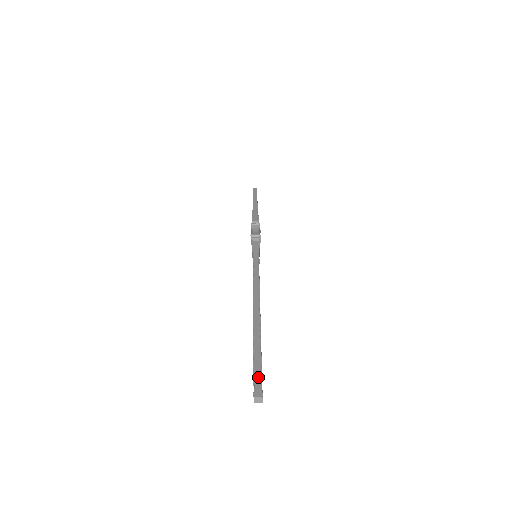
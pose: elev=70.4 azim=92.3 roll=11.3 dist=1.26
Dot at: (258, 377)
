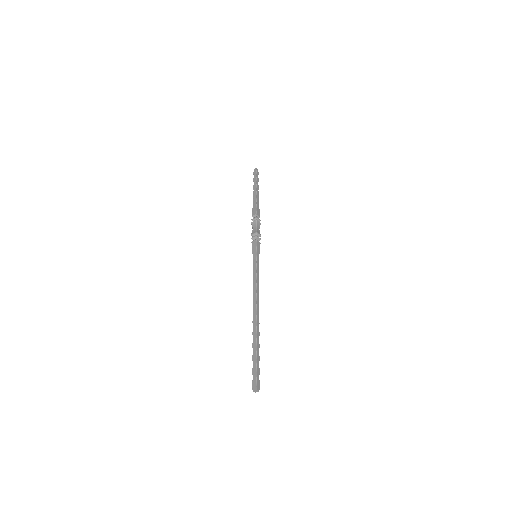
Dot at: occluded
